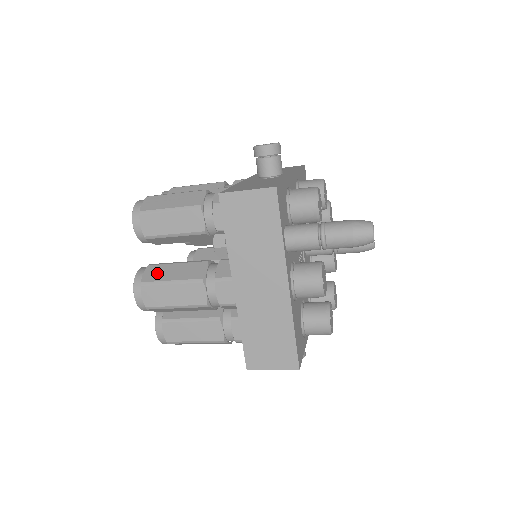
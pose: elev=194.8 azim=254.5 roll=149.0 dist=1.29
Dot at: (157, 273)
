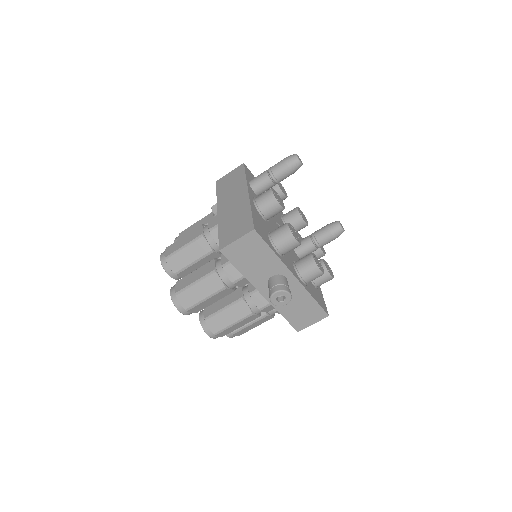
Dot at: occluded
